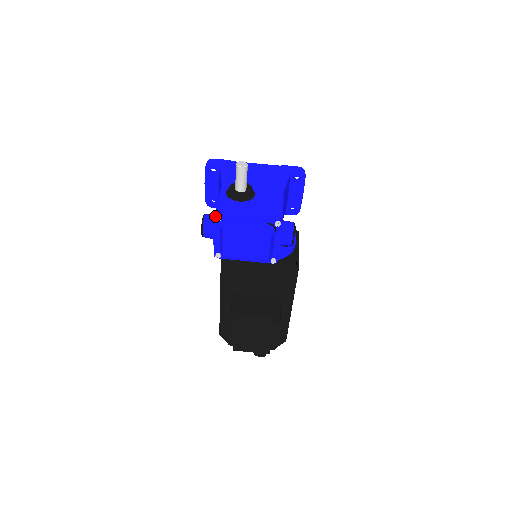
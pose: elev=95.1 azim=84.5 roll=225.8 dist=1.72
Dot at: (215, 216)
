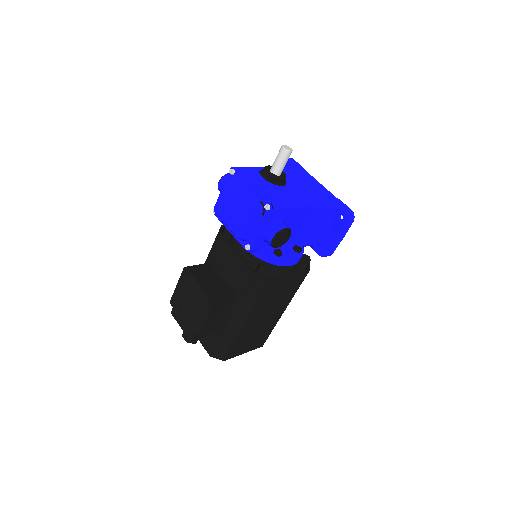
Dot at: (231, 168)
